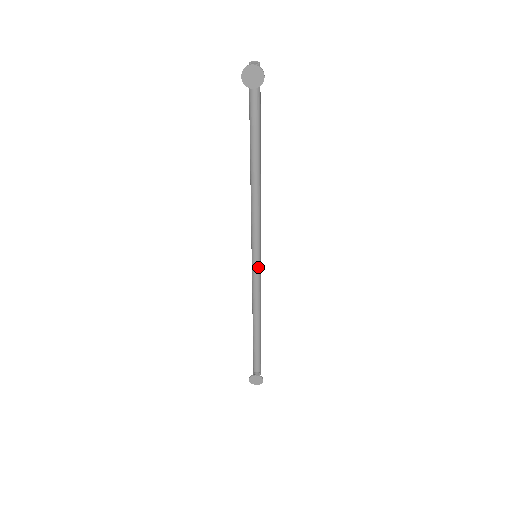
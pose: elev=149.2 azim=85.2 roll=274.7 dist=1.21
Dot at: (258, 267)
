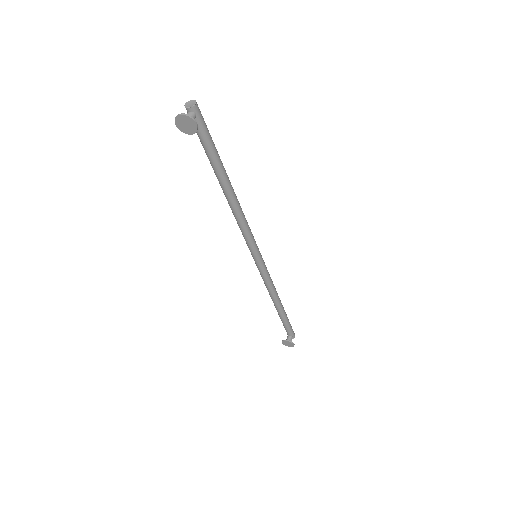
Dot at: (260, 265)
